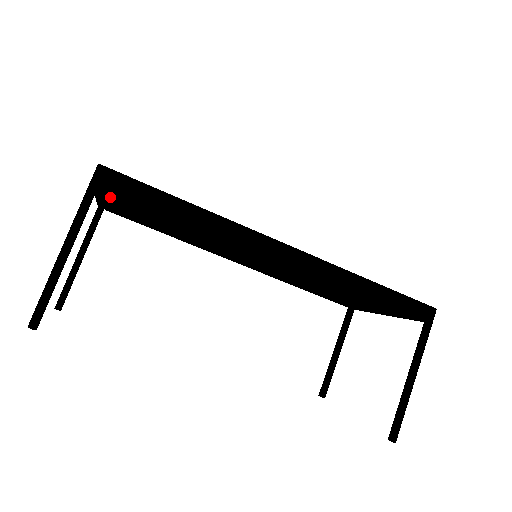
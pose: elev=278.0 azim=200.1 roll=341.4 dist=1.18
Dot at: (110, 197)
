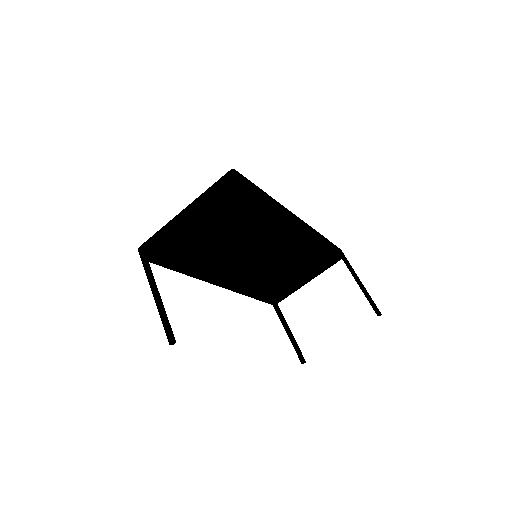
Dot at: (216, 206)
